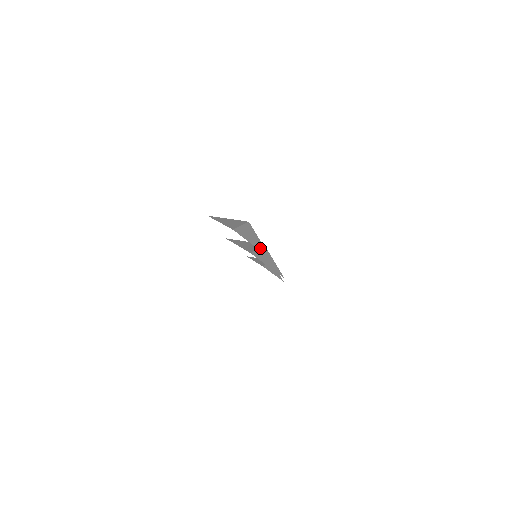
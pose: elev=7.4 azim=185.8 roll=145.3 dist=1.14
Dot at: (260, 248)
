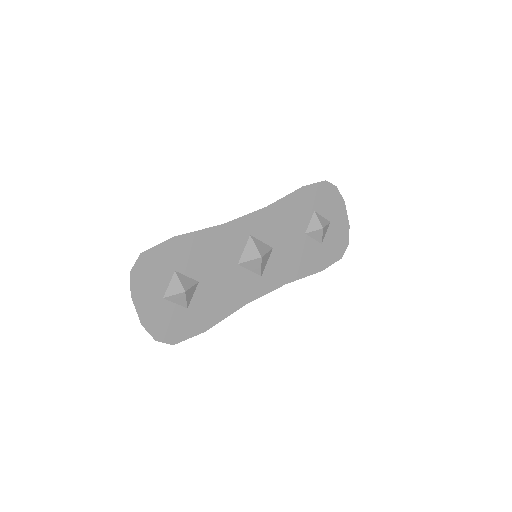
Dot at: (182, 305)
